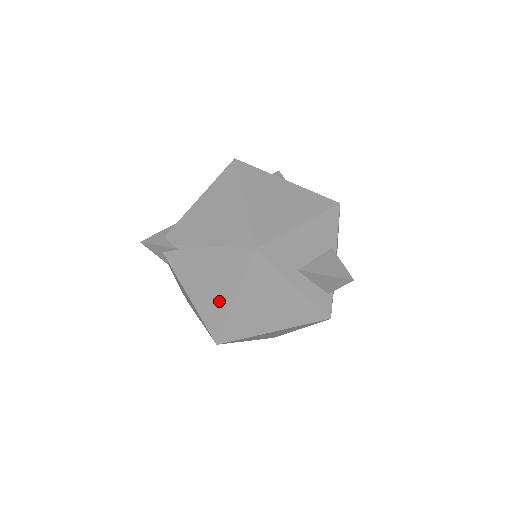
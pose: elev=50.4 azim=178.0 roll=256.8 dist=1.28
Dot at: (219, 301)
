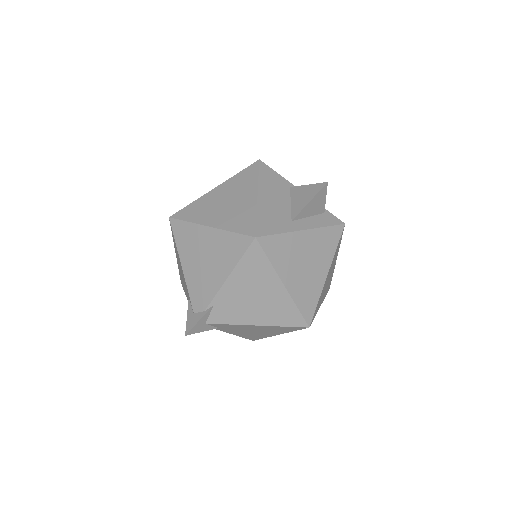
Dot at: (276, 300)
